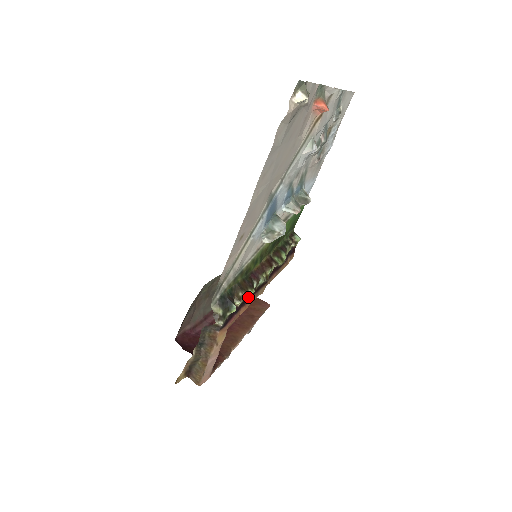
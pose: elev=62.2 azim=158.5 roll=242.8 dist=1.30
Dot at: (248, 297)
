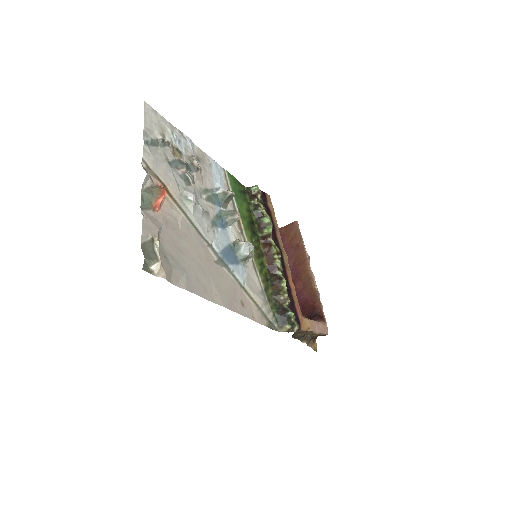
Dot at: (286, 283)
